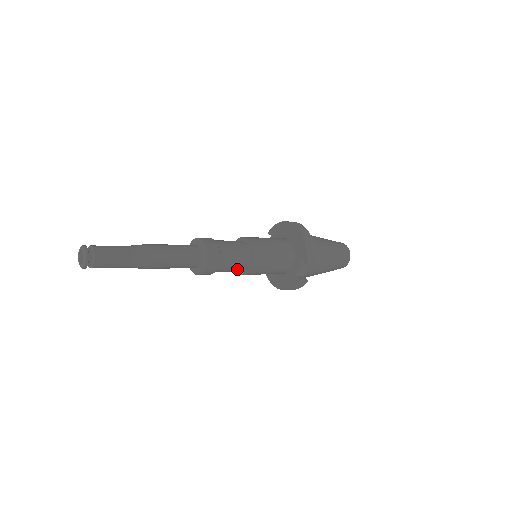
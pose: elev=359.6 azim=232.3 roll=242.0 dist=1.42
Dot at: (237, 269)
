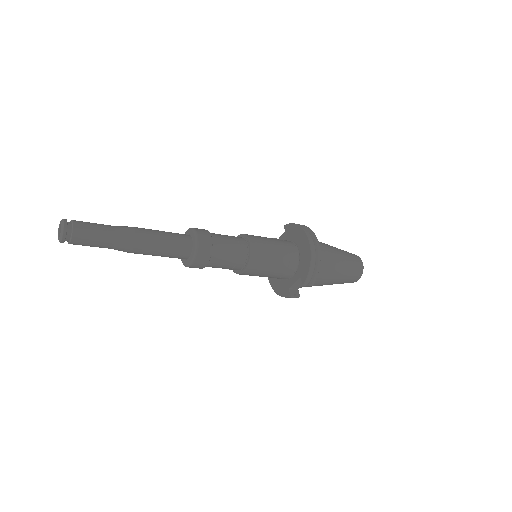
Dot at: (228, 268)
